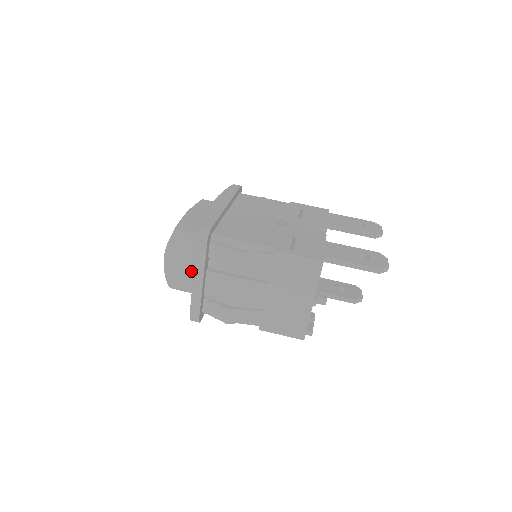
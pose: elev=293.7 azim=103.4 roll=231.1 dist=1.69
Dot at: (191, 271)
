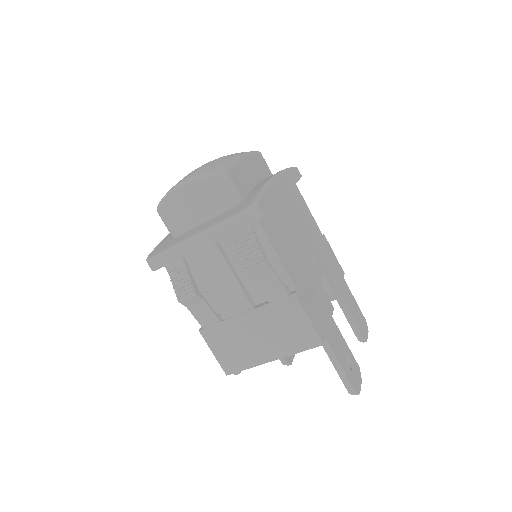
Dot at: (195, 220)
